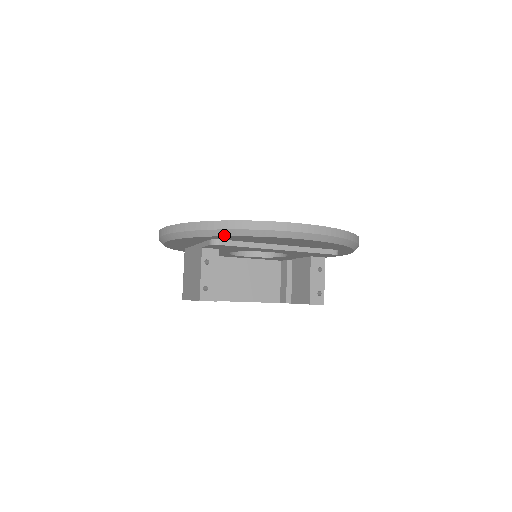
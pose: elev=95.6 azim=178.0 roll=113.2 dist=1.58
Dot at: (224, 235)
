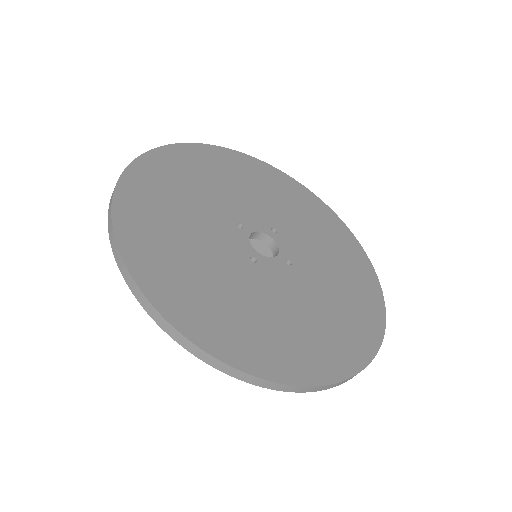
Dot at: occluded
